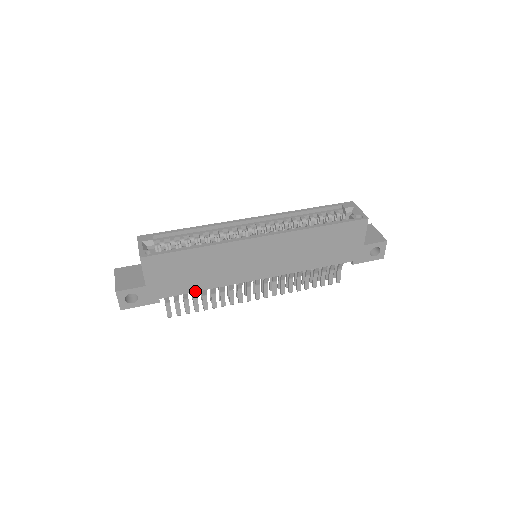
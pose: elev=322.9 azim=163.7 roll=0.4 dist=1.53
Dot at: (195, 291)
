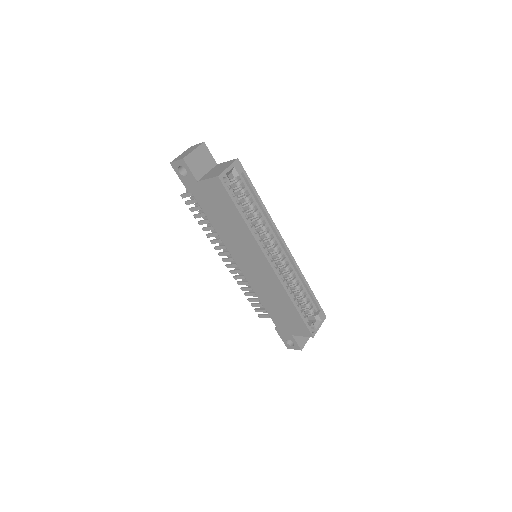
Dot at: (209, 219)
